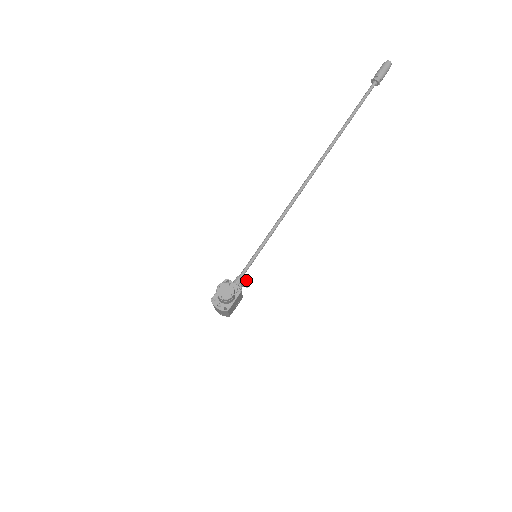
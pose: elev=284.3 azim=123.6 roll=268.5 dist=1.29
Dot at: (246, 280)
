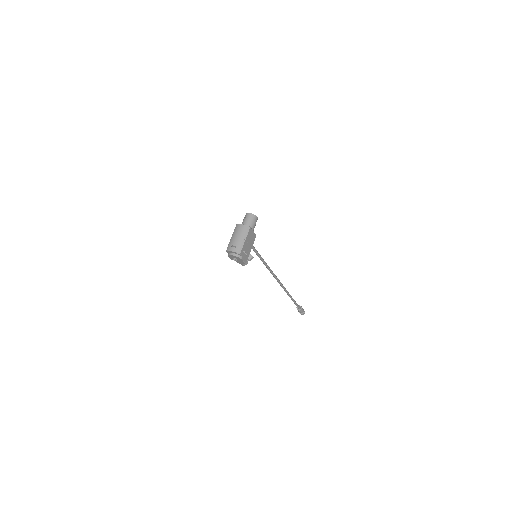
Dot at: occluded
